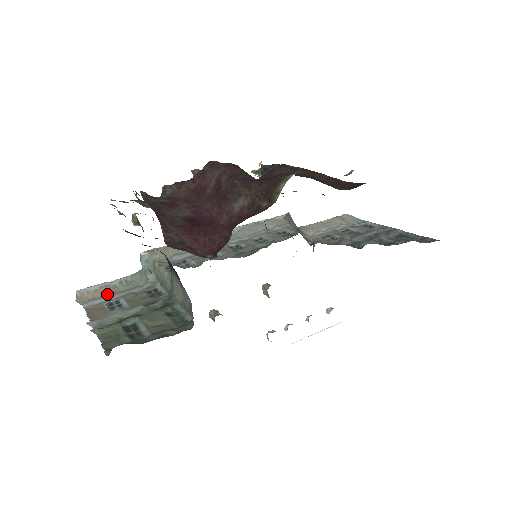
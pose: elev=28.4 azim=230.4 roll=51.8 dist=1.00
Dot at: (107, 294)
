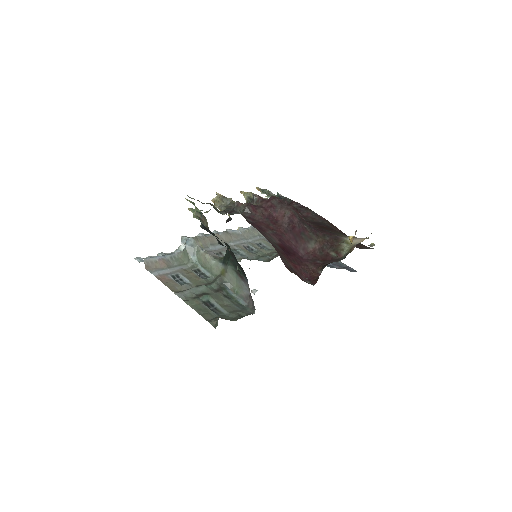
Dot at: (165, 266)
